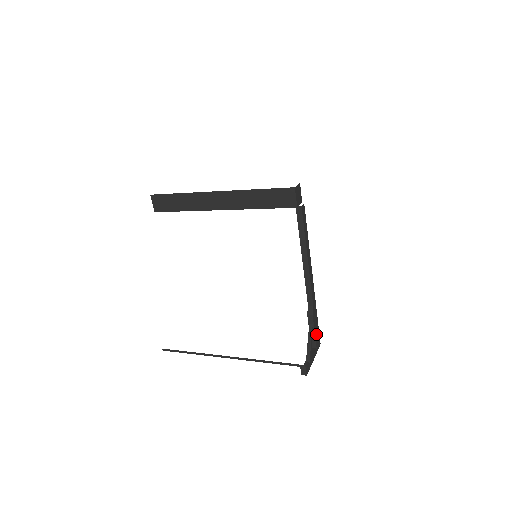
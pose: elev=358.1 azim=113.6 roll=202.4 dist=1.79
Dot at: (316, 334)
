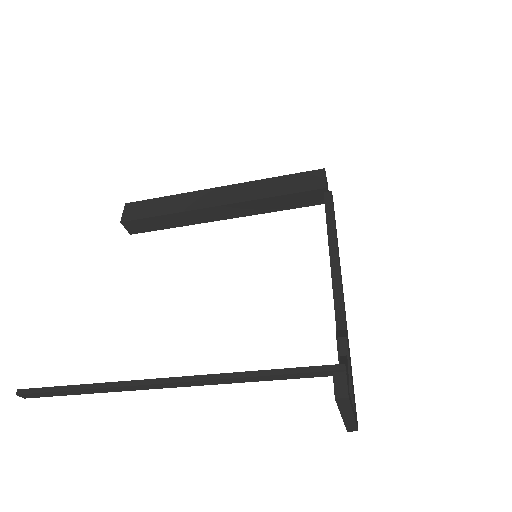
Dot at: (352, 387)
